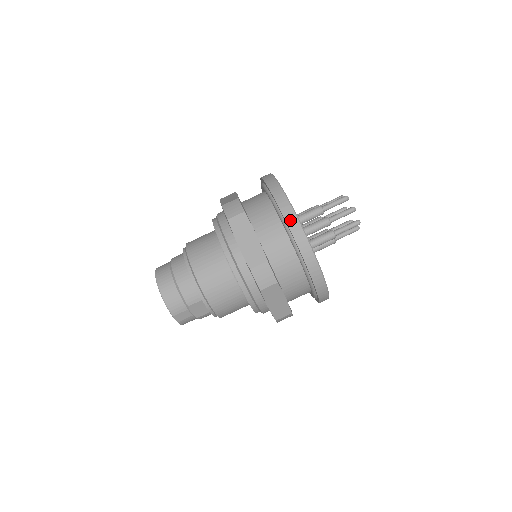
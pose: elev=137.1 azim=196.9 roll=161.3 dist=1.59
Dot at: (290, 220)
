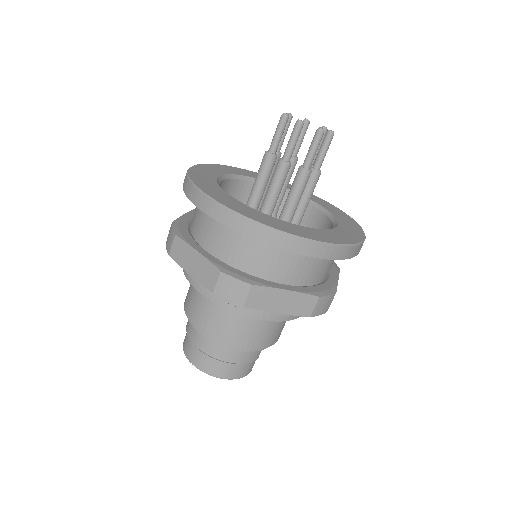
Dot at: (310, 251)
